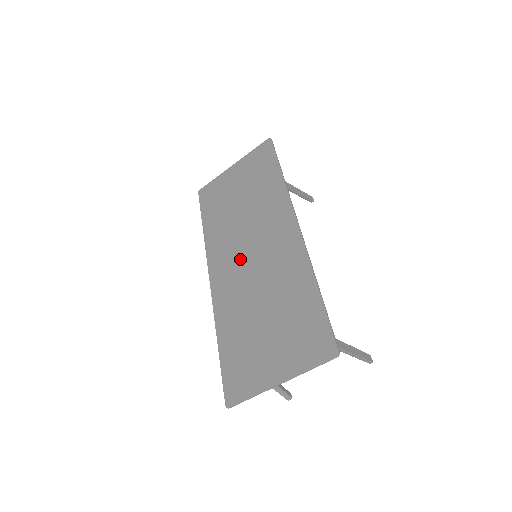
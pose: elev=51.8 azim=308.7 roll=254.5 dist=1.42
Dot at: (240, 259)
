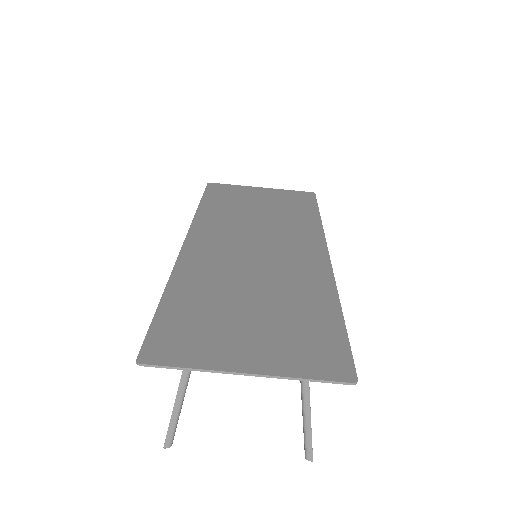
Dot at: (239, 245)
